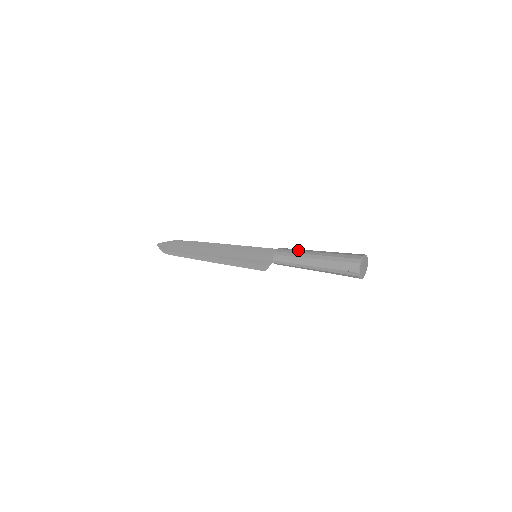
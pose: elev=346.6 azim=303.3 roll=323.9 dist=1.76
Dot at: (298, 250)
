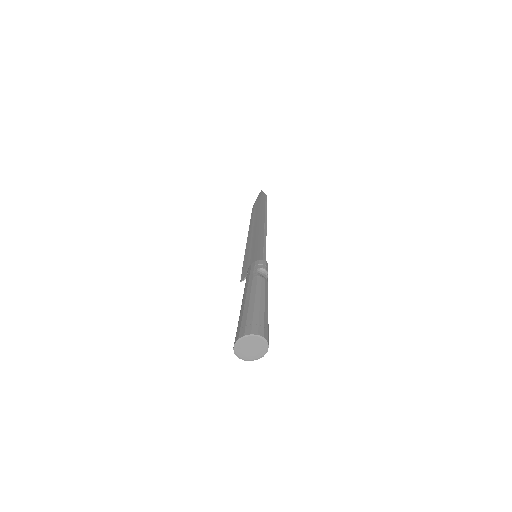
Dot at: (253, 277)
